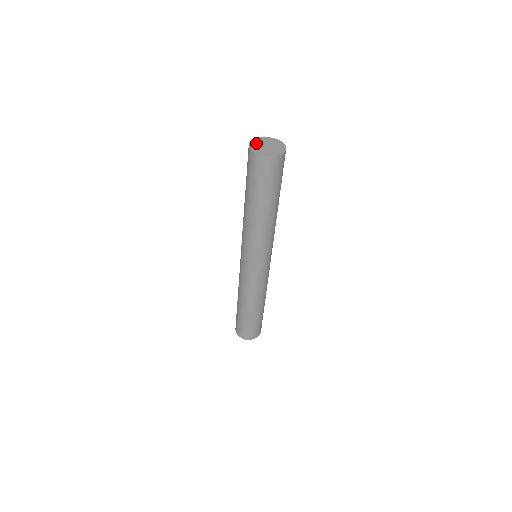
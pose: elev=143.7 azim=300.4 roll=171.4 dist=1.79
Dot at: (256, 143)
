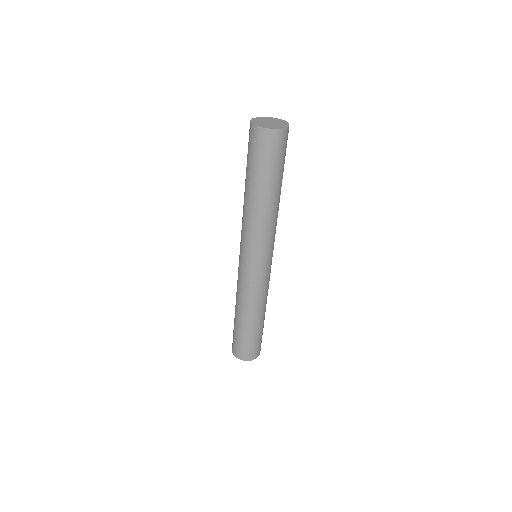
Dot at: (261, 119)
